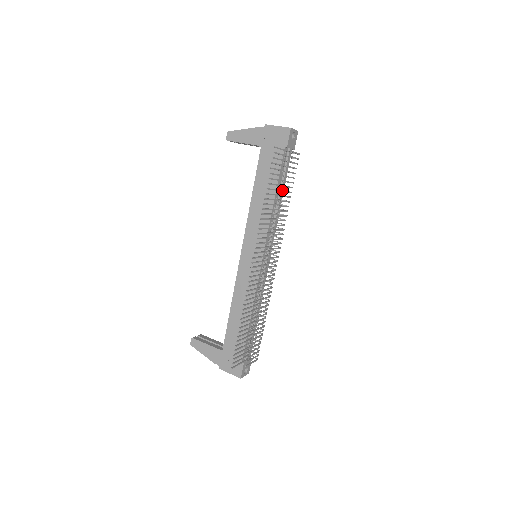
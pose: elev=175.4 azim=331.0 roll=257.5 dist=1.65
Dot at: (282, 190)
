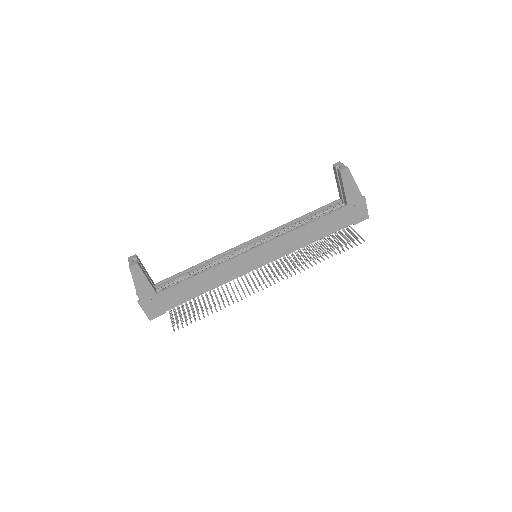
Dot at: occluded
